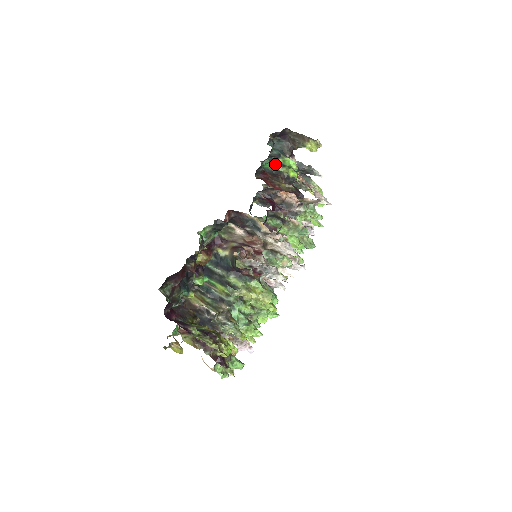
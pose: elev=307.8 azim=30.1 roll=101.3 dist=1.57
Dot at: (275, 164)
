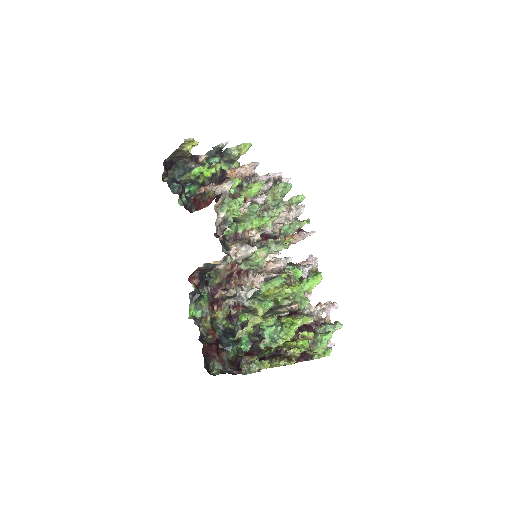
Dot at: (195, 182)
